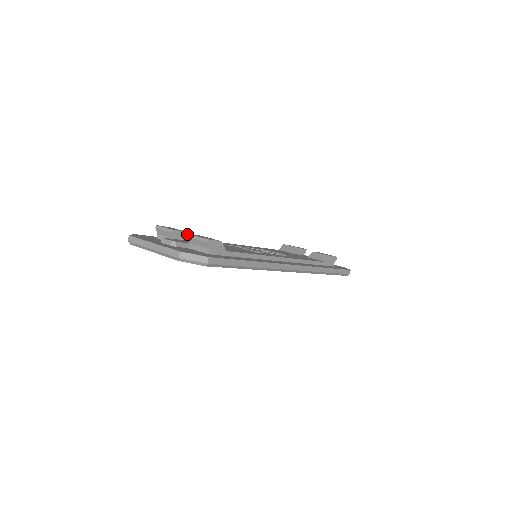
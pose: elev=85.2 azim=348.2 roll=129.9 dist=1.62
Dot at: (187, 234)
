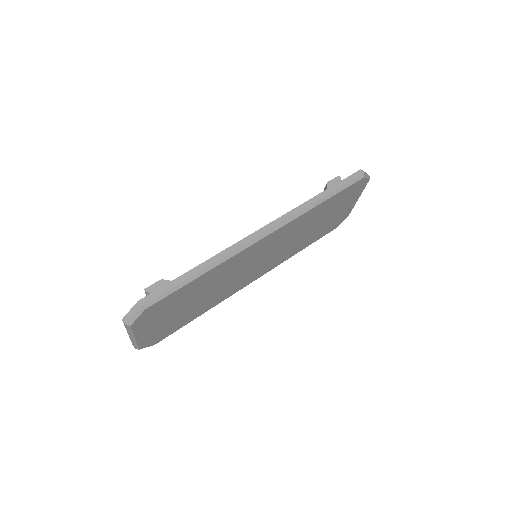
Dot at: occluded
